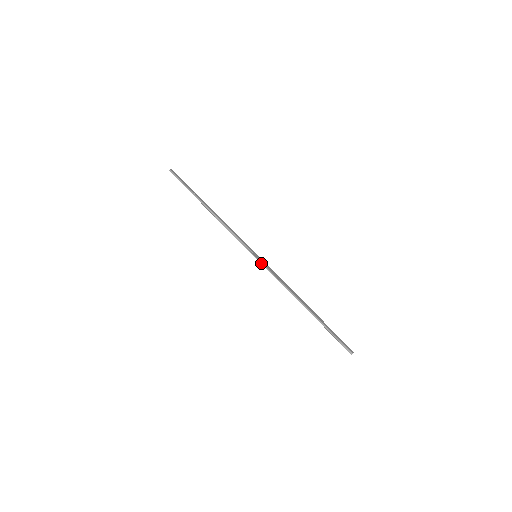
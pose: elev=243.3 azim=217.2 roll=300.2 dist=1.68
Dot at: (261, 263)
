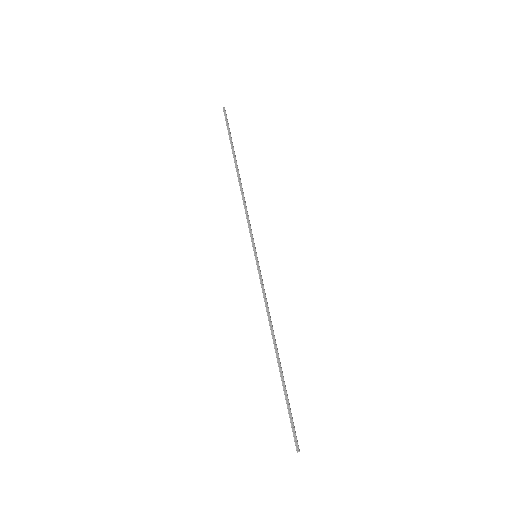
Dot at: (258, 267)
